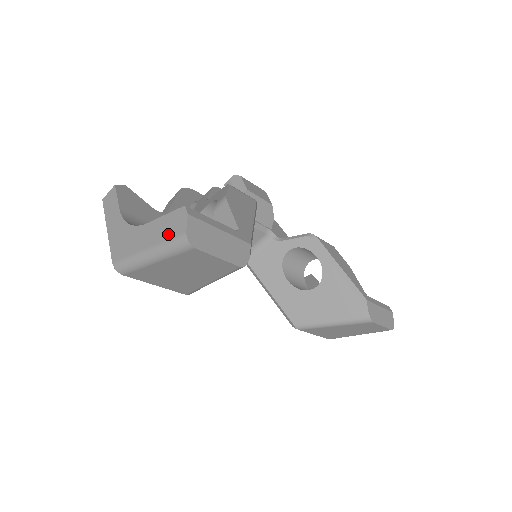
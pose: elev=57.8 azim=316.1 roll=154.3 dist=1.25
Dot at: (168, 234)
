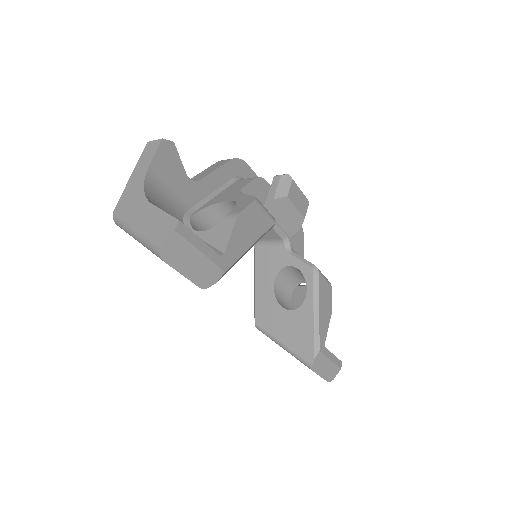
Dot at: (154, 232)
